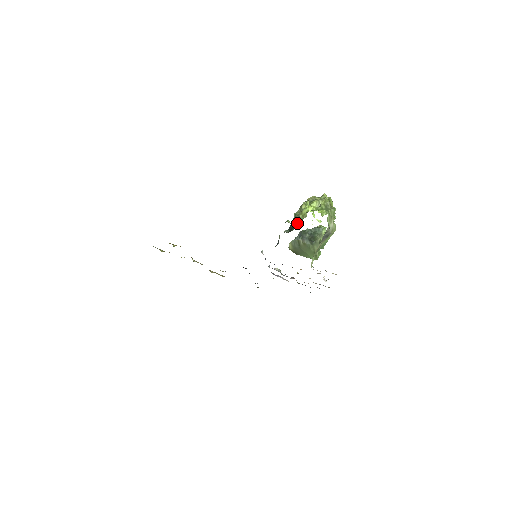
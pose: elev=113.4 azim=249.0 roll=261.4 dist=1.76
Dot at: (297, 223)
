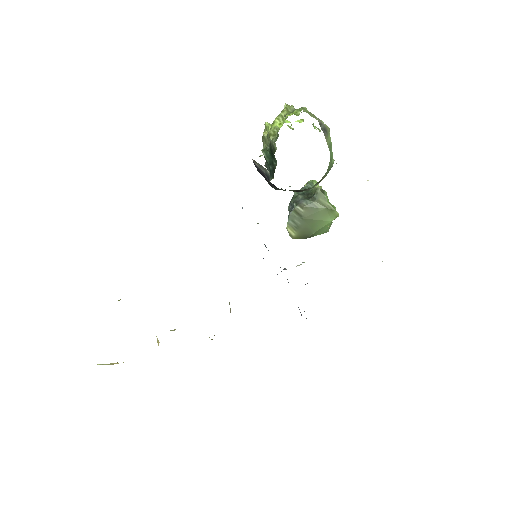
Dot at: (274, 147)
